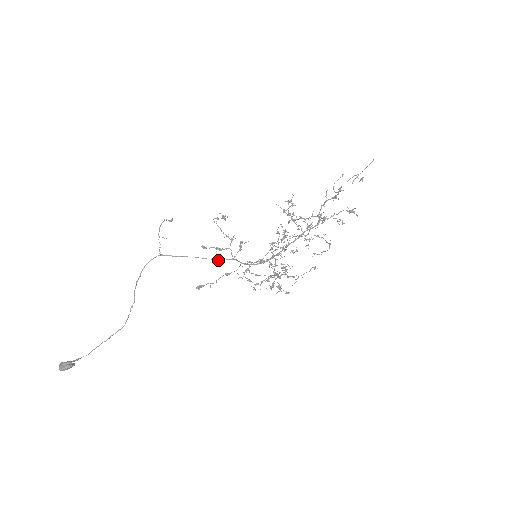
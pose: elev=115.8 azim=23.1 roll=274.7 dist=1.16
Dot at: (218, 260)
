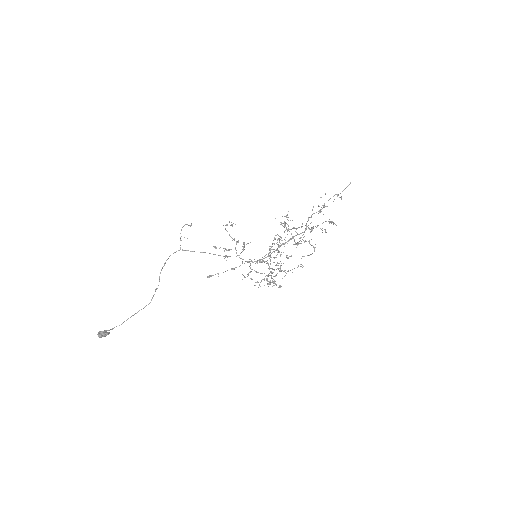
Dot at: occluded
